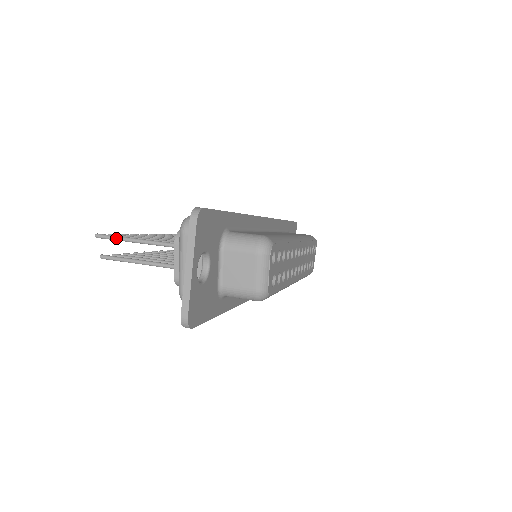
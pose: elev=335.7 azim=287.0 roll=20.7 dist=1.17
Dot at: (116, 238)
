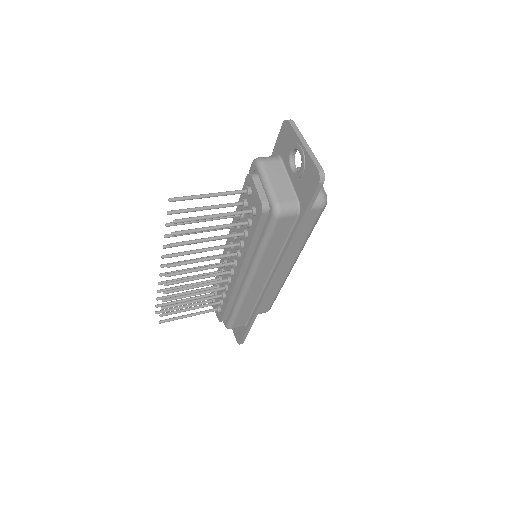
Dot at: (191, 196)
